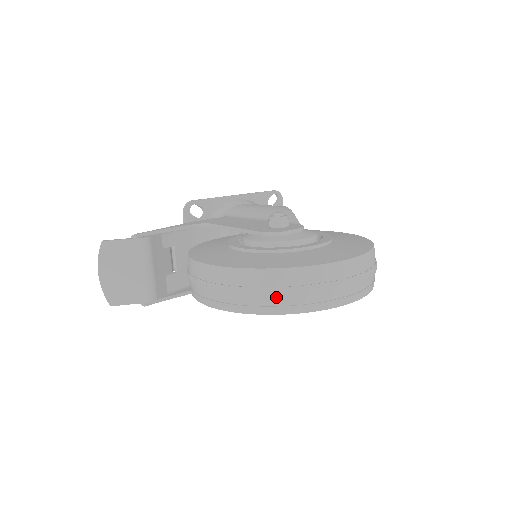
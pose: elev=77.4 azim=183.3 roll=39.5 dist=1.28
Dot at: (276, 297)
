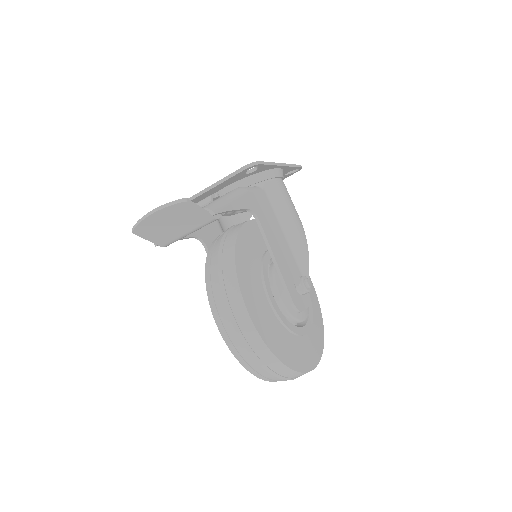
Dot at: (267, 374)
